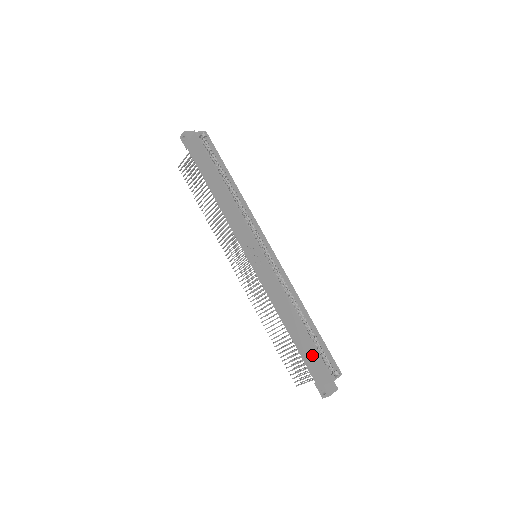
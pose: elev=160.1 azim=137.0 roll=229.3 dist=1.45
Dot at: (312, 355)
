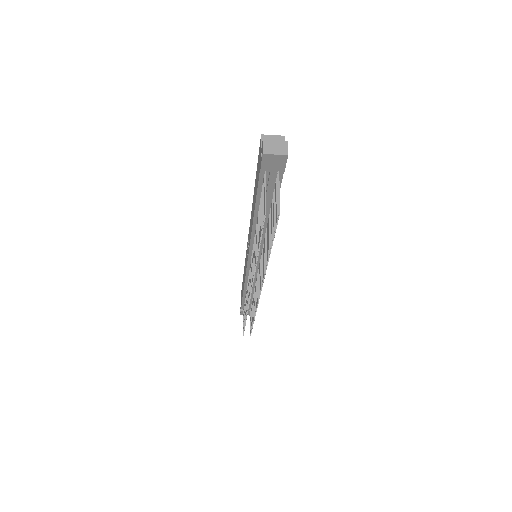
Dot at: (257, 173)
